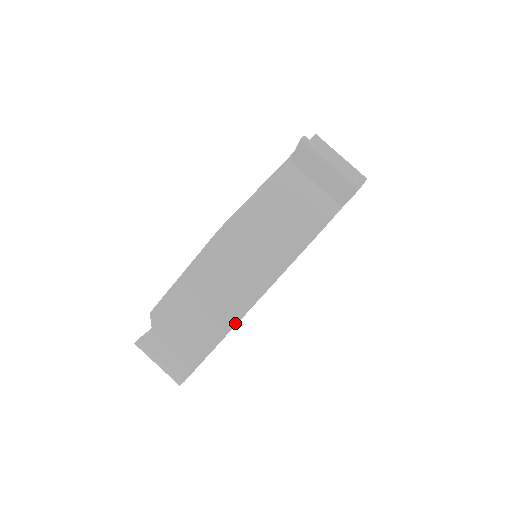
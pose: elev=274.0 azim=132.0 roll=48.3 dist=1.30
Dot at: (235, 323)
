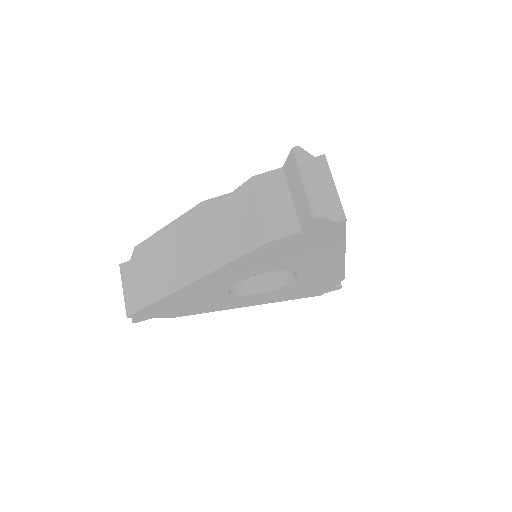
Dot at: (176, 289)
